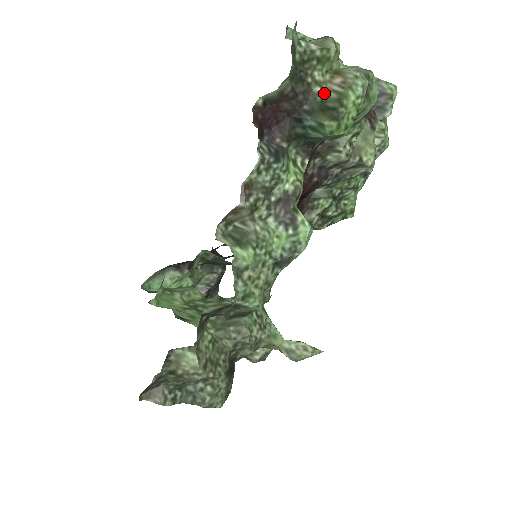
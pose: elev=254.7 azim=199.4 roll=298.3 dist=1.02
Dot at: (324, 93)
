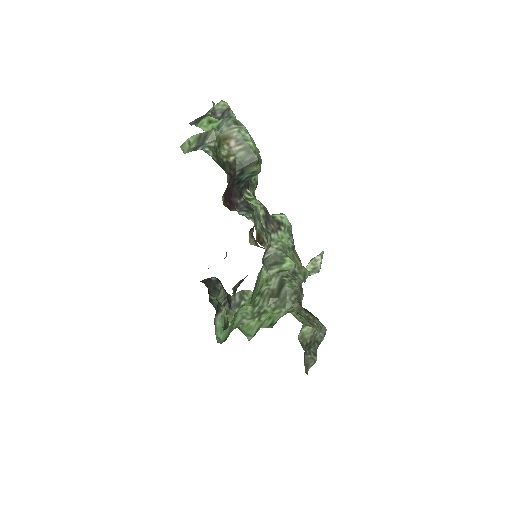
Dot at: (236, 157)
